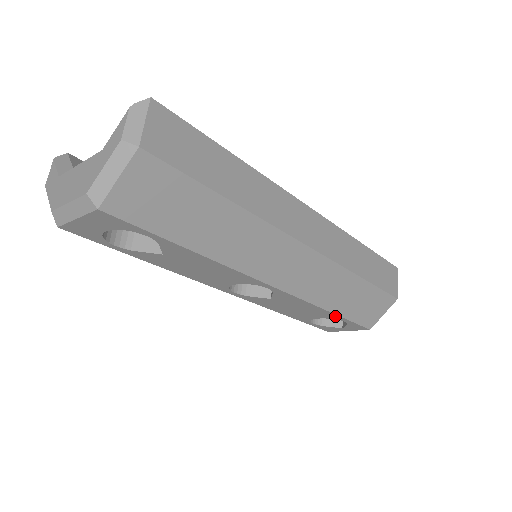
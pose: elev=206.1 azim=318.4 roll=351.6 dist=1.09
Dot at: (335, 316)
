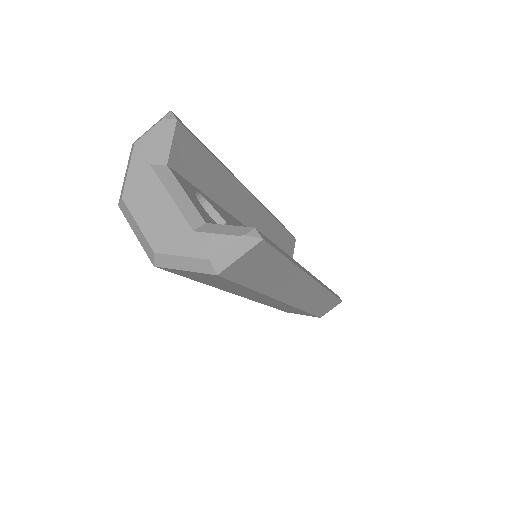
Dot at: occluded
